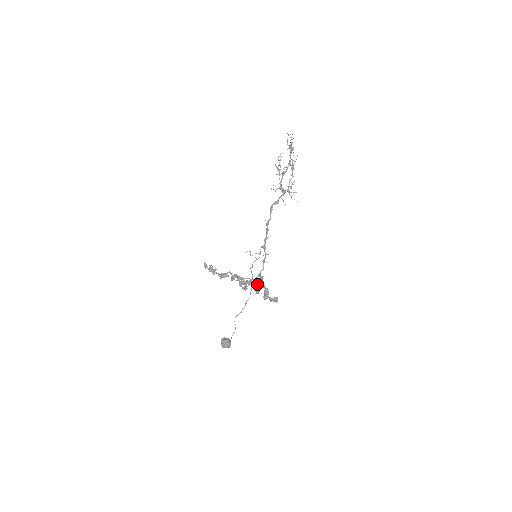
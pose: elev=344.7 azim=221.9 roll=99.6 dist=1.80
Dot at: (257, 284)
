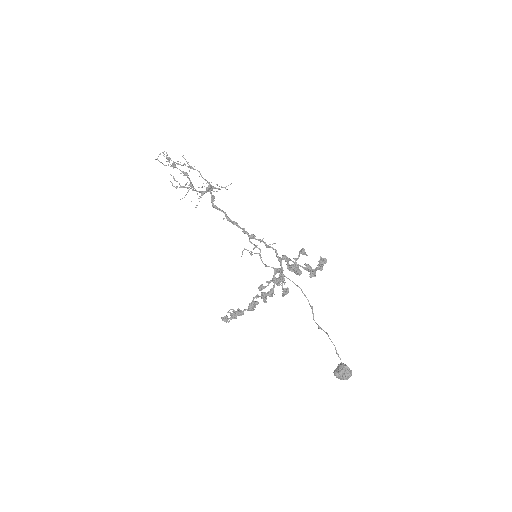
Dot at: (289, 265)
